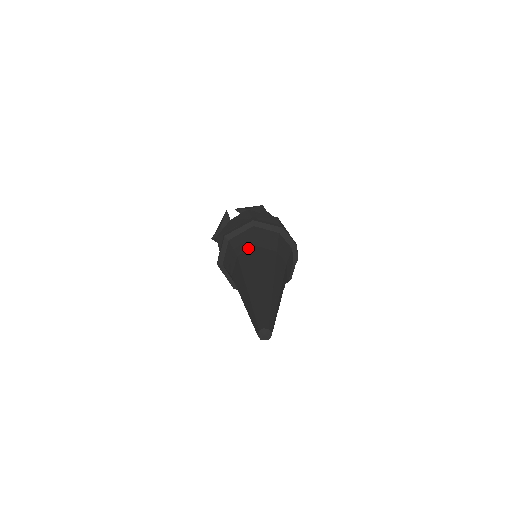
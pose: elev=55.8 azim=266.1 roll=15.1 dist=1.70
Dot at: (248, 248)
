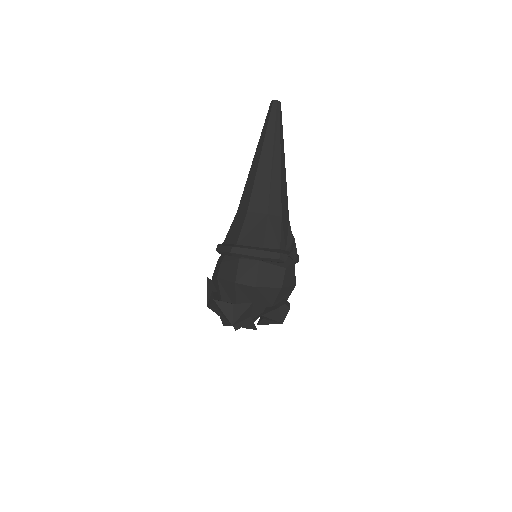
Dot at: occluded
